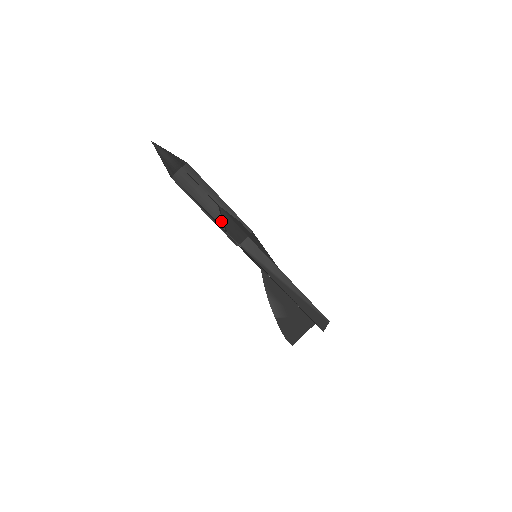
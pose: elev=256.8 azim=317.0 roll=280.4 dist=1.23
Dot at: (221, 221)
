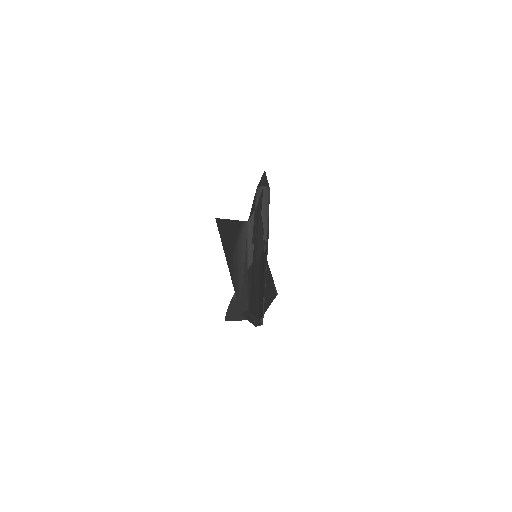
Dot at: occluded
